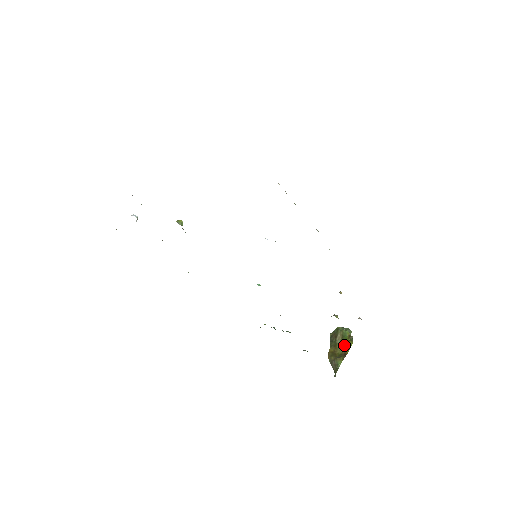
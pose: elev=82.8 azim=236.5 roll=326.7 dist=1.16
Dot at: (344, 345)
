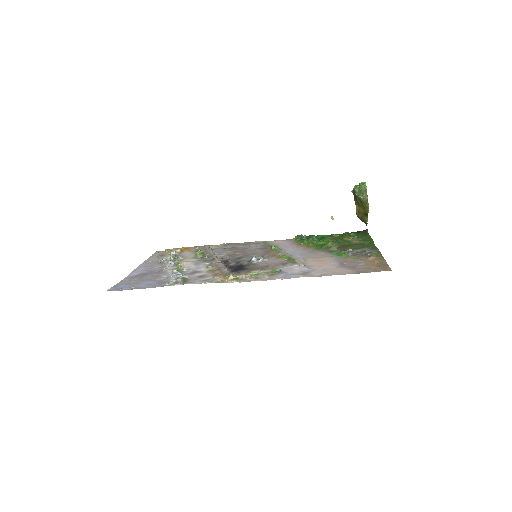
Dot at: (363, 208)
